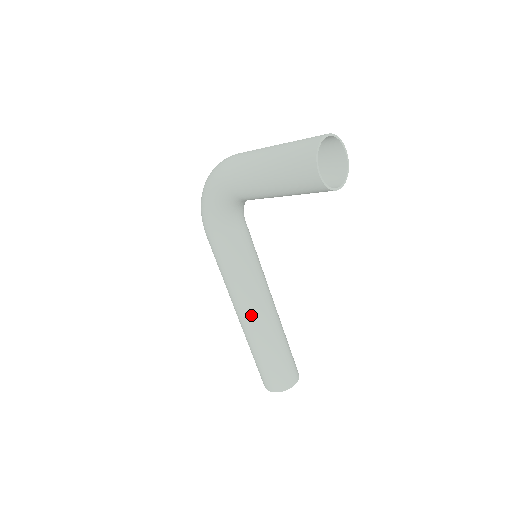
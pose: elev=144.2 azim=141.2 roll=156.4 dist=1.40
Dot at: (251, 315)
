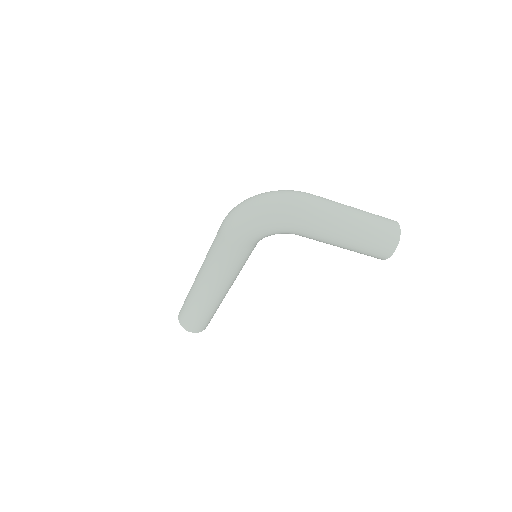
Dot at: (223, 293)
